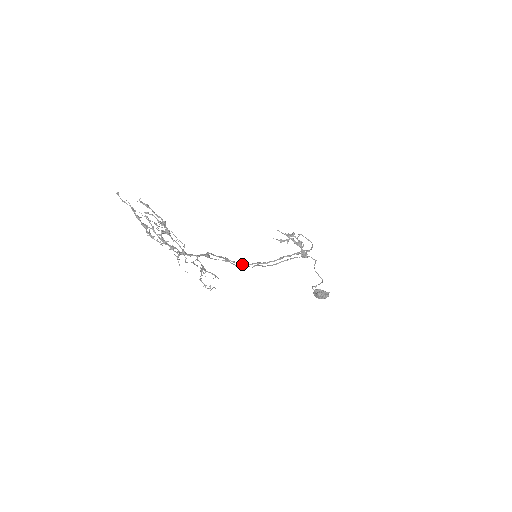
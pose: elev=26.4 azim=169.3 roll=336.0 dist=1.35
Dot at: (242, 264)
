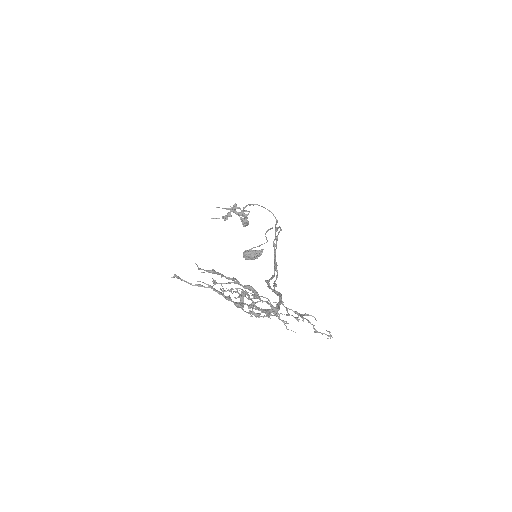
Dot at: occluded
